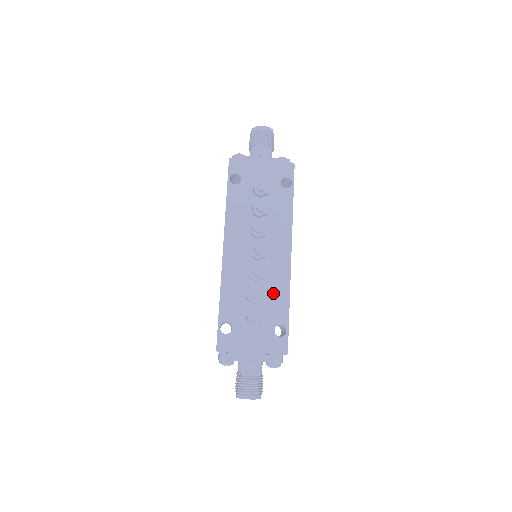
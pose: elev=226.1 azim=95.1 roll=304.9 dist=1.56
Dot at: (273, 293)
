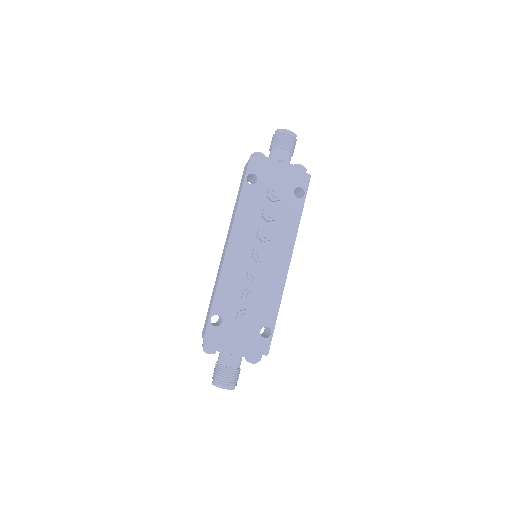
Dot at: (266, 296)
